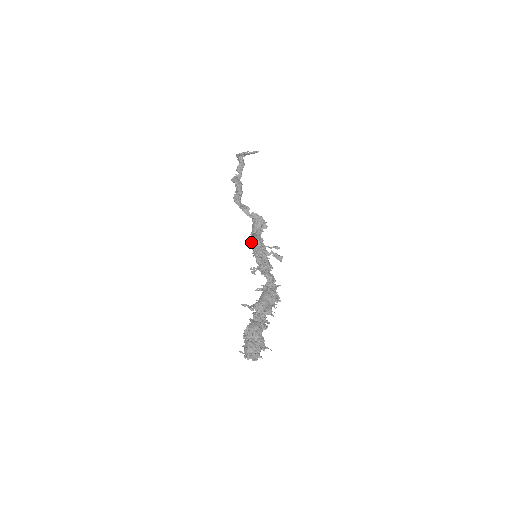
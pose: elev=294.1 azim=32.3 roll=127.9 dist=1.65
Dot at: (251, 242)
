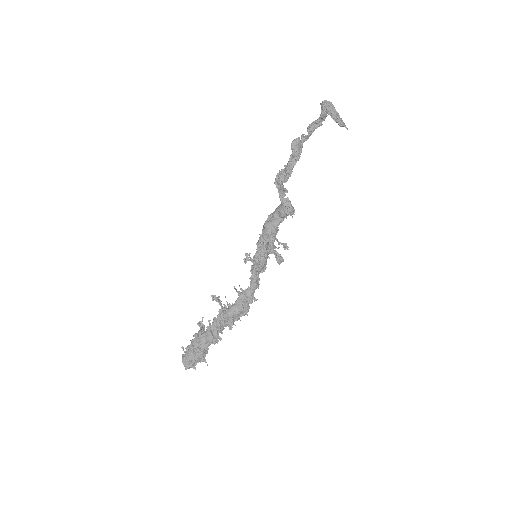
Dot at: (263, 230)
